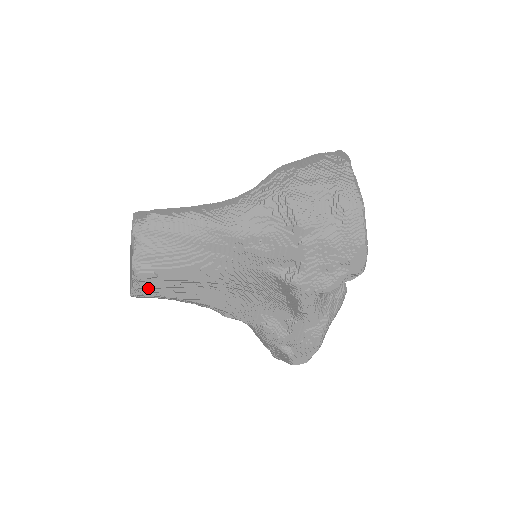
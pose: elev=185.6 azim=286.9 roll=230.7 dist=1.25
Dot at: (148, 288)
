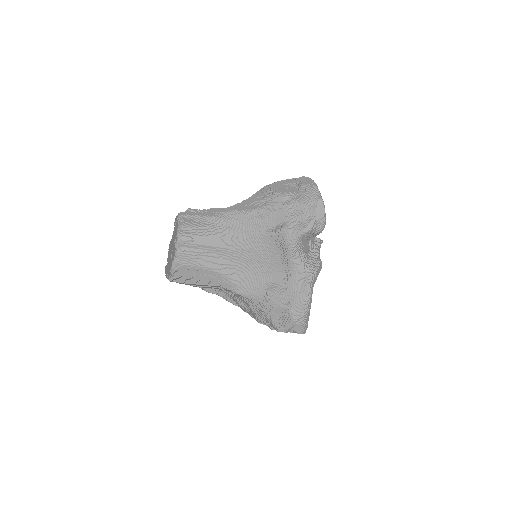
Dot at: (185, 254)
